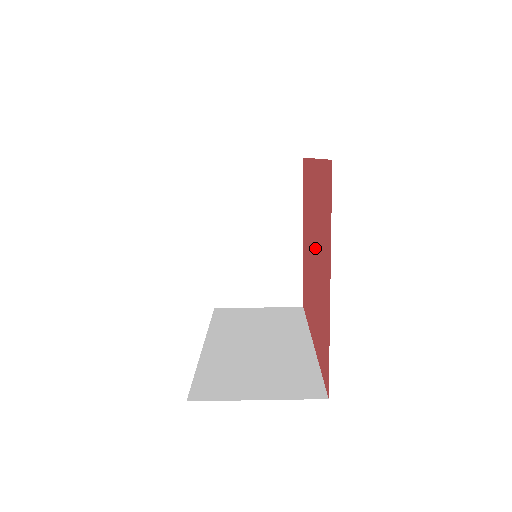
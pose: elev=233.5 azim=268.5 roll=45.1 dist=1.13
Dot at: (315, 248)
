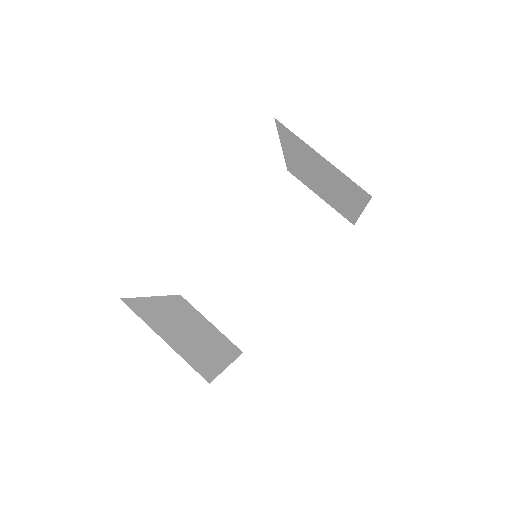
Dot at: occluded
